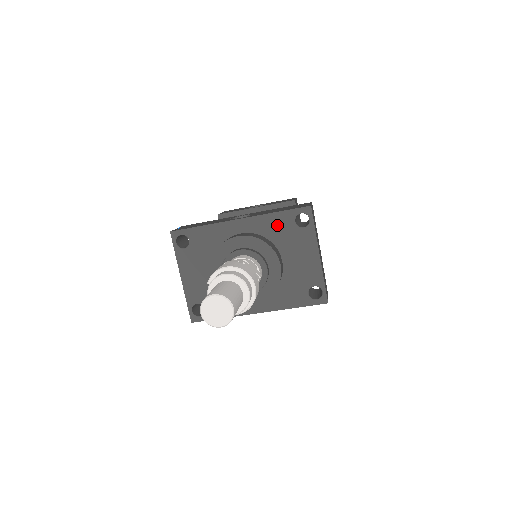
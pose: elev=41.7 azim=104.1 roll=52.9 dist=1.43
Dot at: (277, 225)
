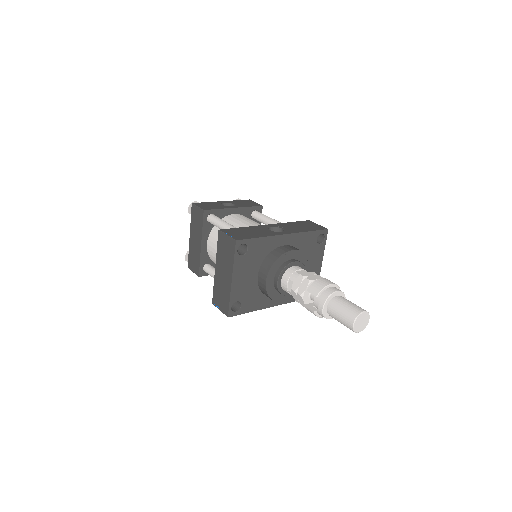
Dot at: (307, 241)
